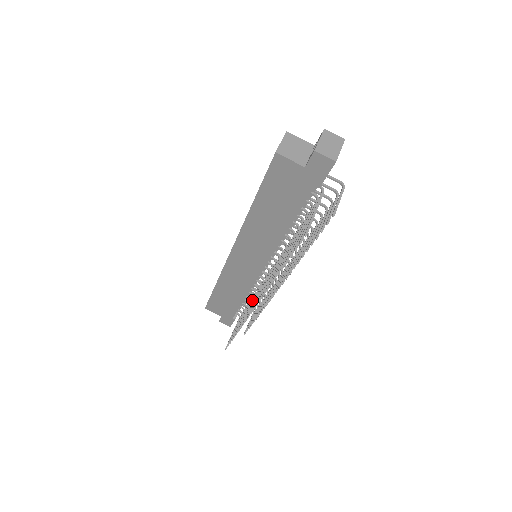
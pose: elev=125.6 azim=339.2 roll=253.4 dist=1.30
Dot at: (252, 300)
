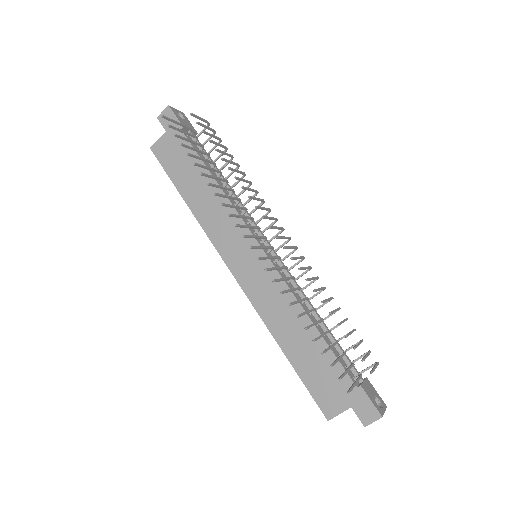
Dot at: (303, 299)
